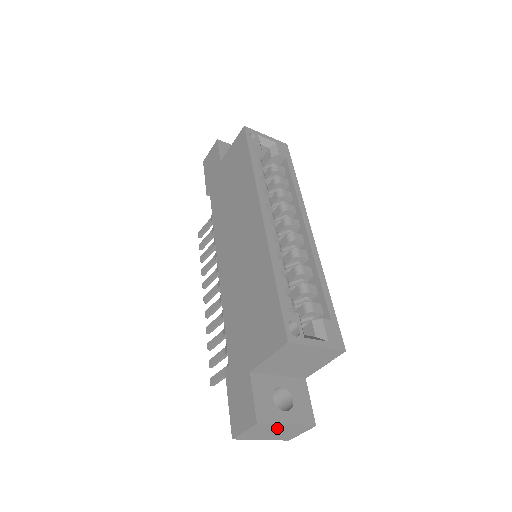
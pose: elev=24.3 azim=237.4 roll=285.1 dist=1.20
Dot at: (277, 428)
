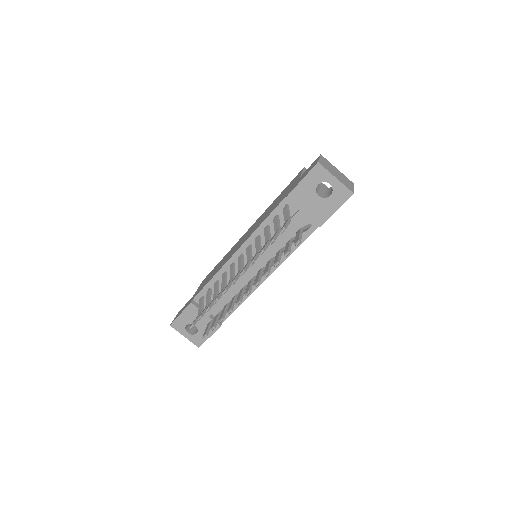
Dot at: (335, 169)
